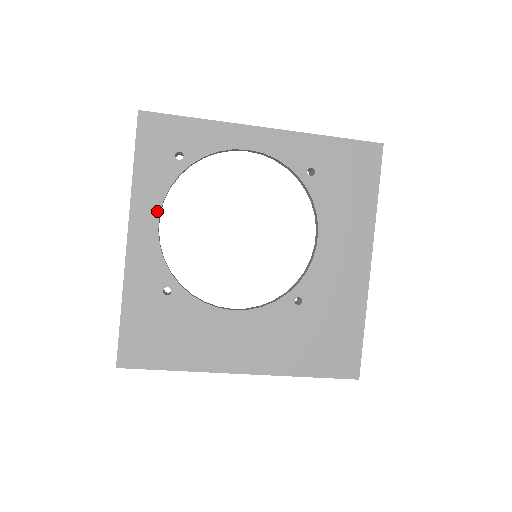
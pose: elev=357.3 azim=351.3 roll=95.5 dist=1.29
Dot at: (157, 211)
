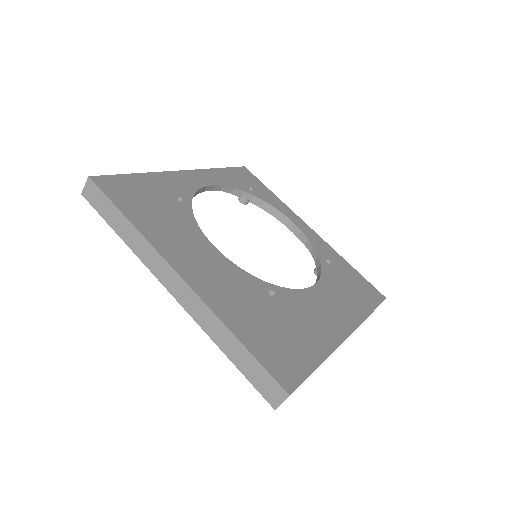
Dot at: (215, 183)
